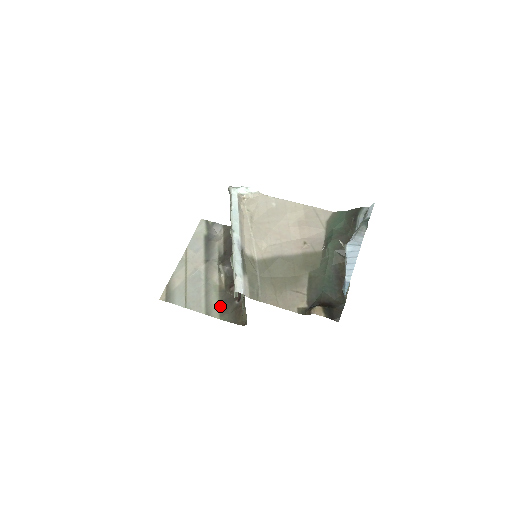
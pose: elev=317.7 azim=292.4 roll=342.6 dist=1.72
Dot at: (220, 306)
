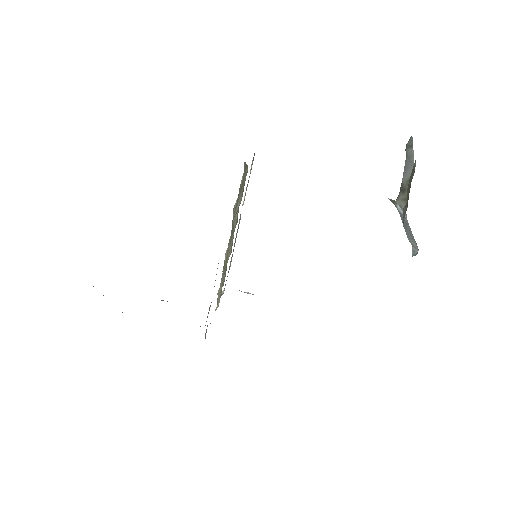
Dot at: occluded
